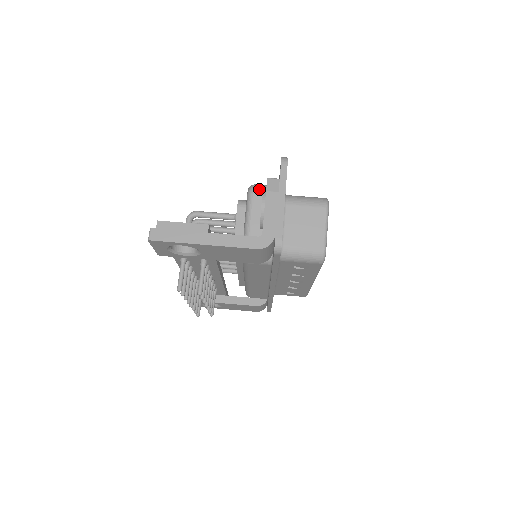
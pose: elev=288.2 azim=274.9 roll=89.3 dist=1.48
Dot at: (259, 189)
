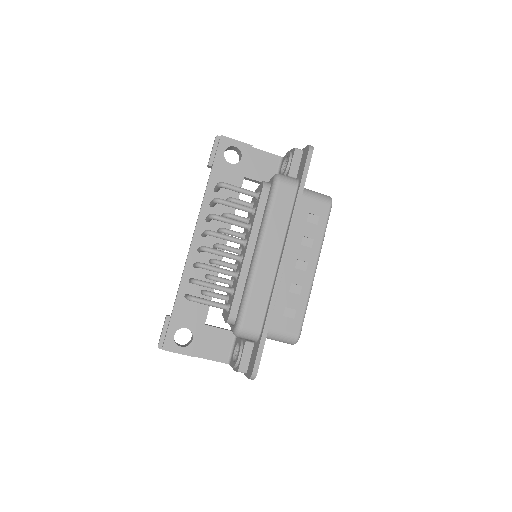
Dot at: occluded
